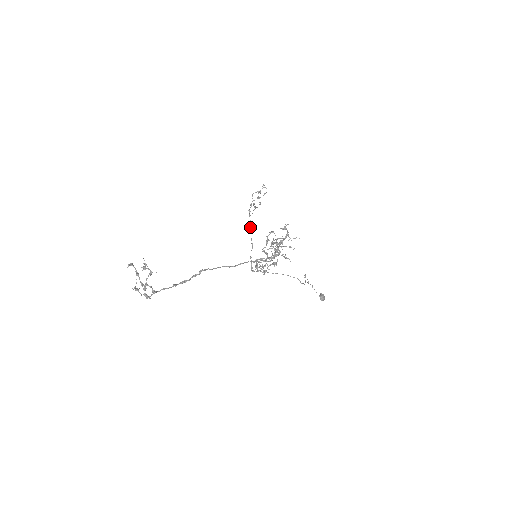
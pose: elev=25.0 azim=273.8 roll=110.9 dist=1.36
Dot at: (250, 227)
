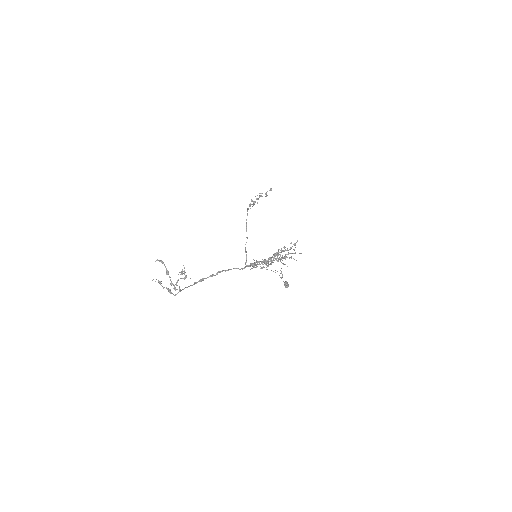
Dot at: (246, 220)
